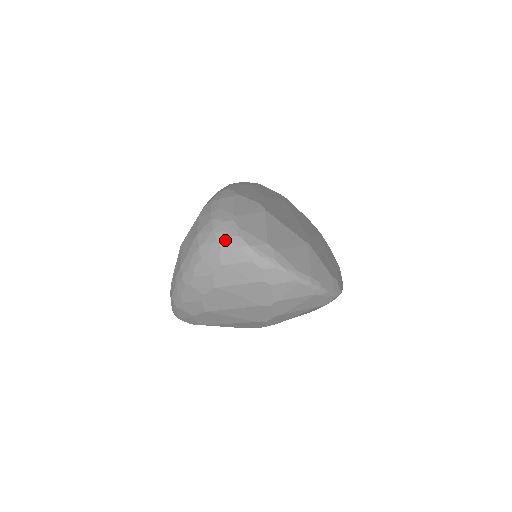
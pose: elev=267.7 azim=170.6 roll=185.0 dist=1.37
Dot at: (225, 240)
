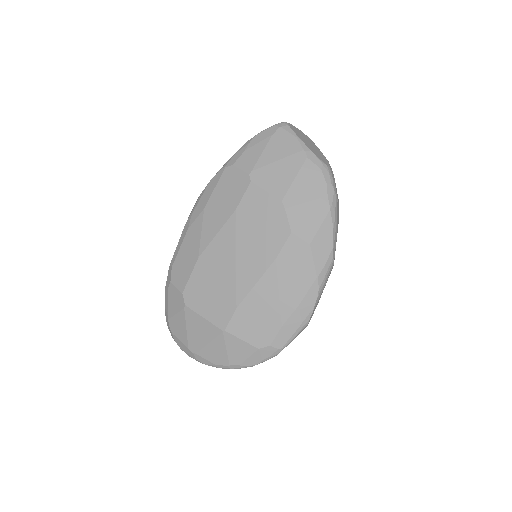
Dot at: occluded
